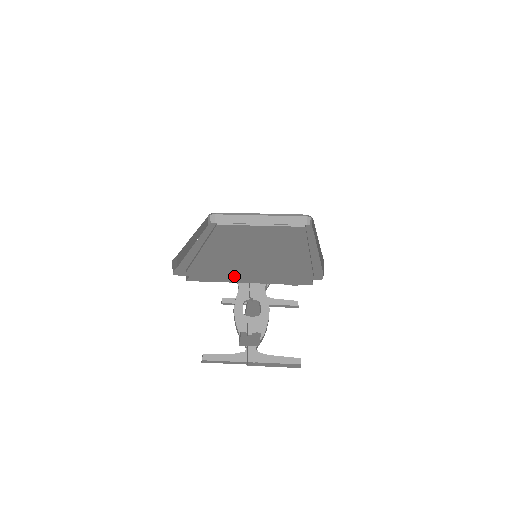
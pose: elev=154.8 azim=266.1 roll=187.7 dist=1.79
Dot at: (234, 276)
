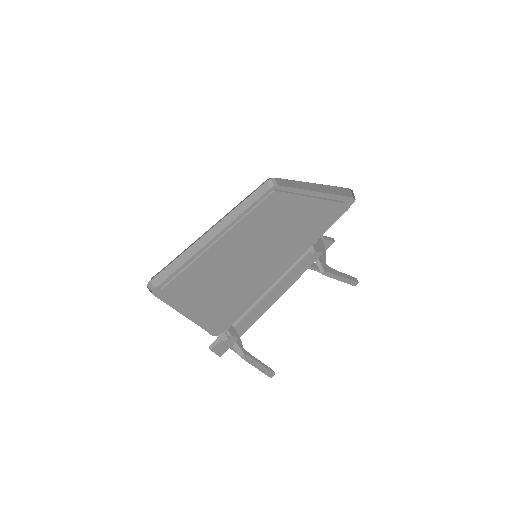
Dot at: (176, 307)
